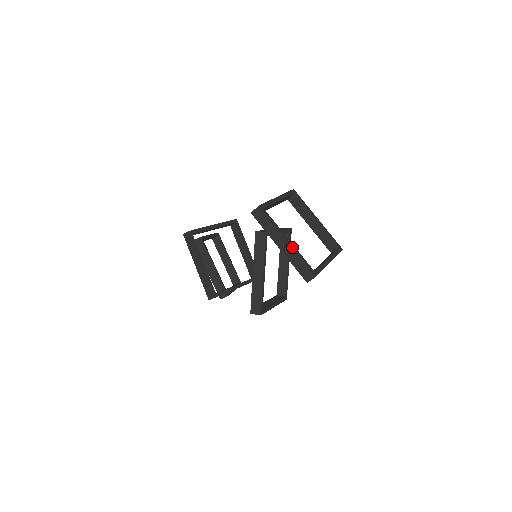
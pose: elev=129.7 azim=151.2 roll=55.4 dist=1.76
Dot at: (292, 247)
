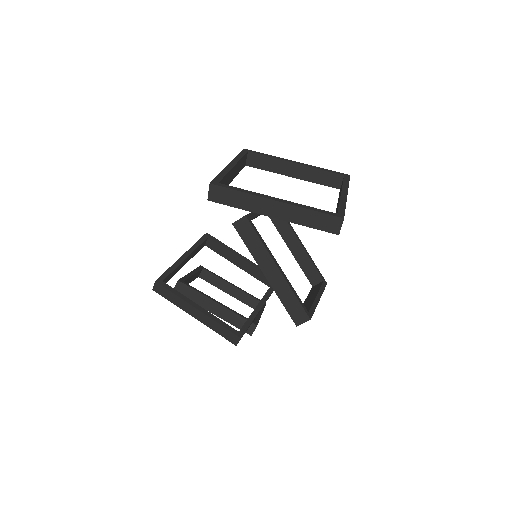
Dot at: (287, 203)
